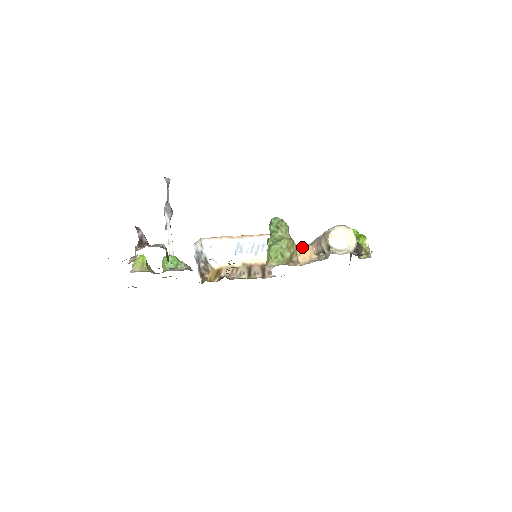
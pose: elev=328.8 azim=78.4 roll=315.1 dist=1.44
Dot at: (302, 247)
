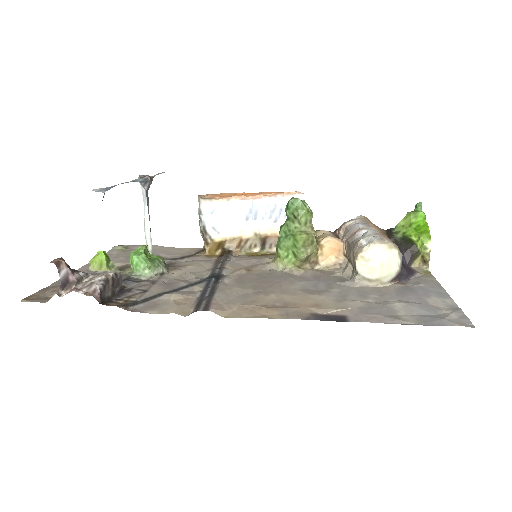
Dot at: (327, 243)
